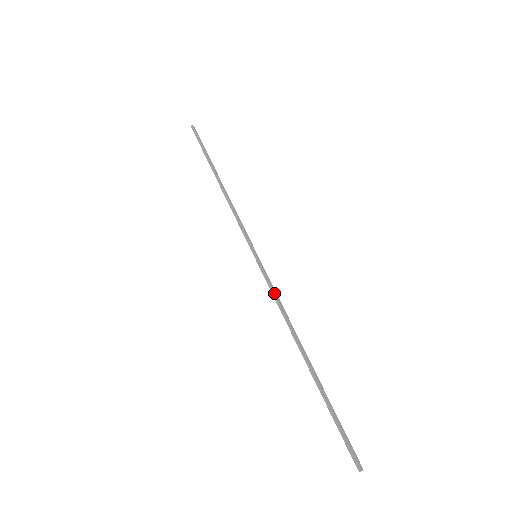
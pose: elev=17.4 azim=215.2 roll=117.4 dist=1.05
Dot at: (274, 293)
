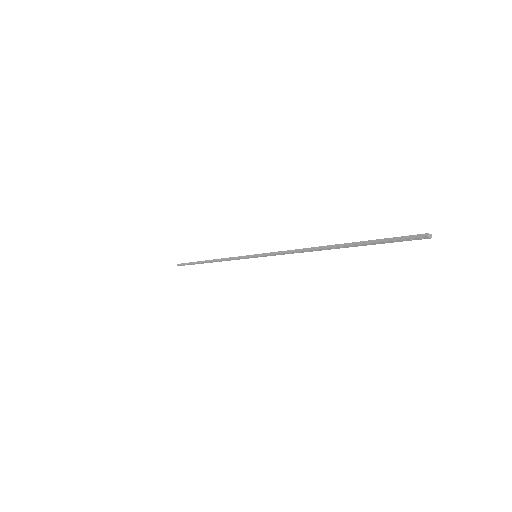
Dot at: (280, 251)
